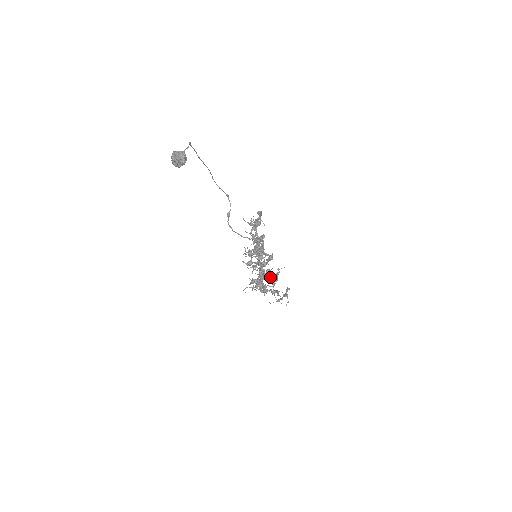
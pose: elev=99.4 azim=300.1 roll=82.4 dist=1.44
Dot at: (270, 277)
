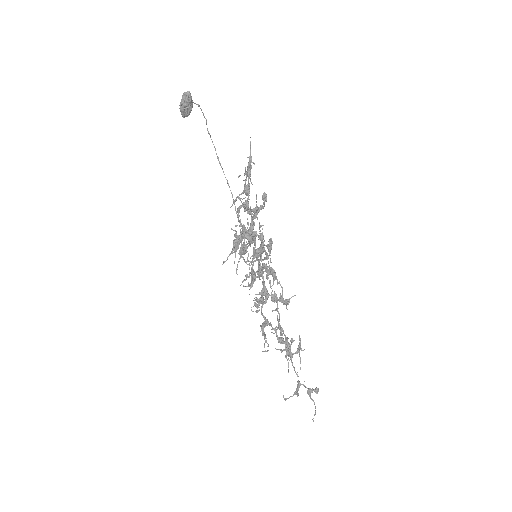
Dot at: (281, 327)
